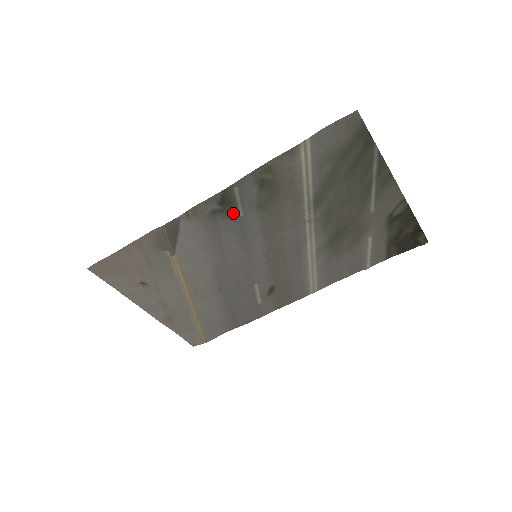
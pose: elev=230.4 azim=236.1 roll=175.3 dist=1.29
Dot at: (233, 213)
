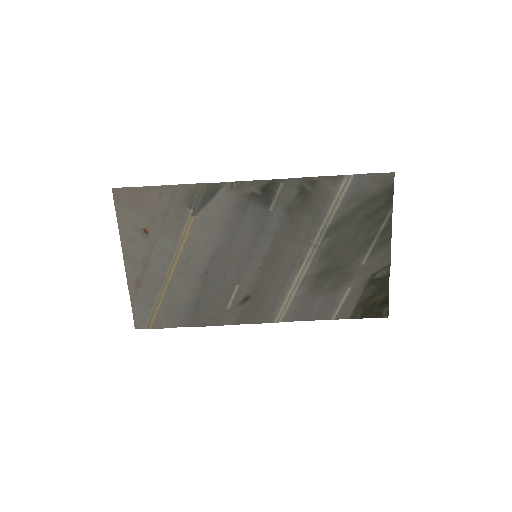
Dot at: (266, 204)
